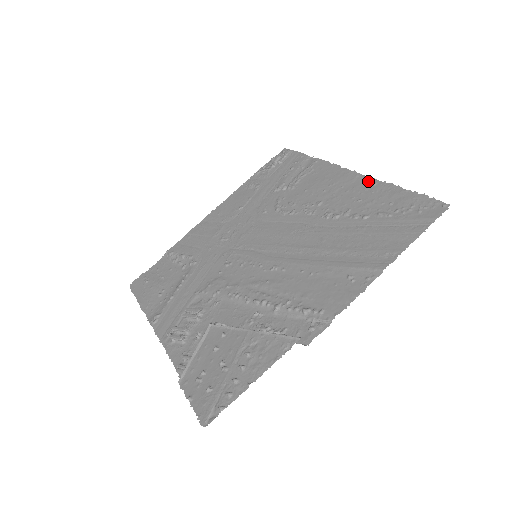
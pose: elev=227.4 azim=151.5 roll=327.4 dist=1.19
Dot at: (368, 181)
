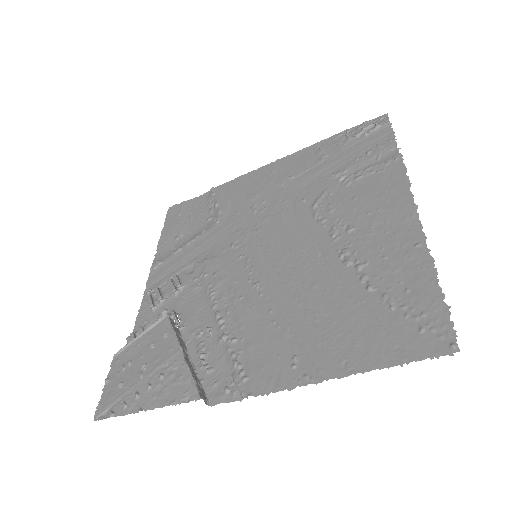
Dot at: (415, 234)
